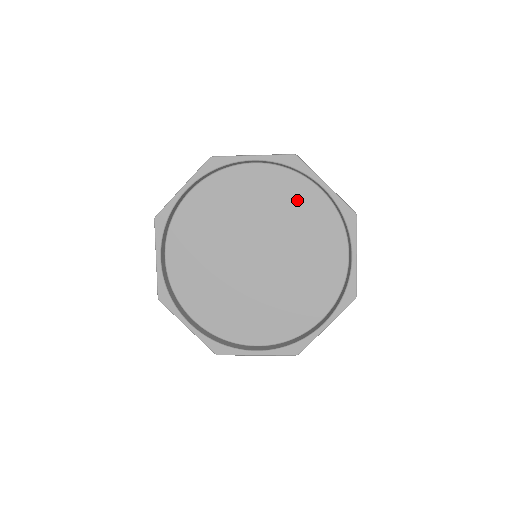
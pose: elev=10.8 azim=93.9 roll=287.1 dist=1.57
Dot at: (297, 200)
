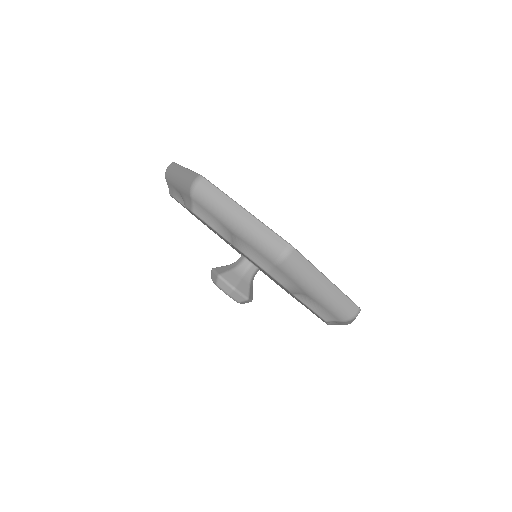
Dot at: occluded
